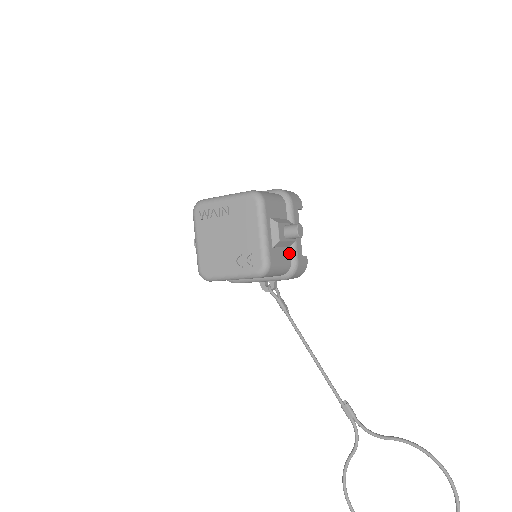
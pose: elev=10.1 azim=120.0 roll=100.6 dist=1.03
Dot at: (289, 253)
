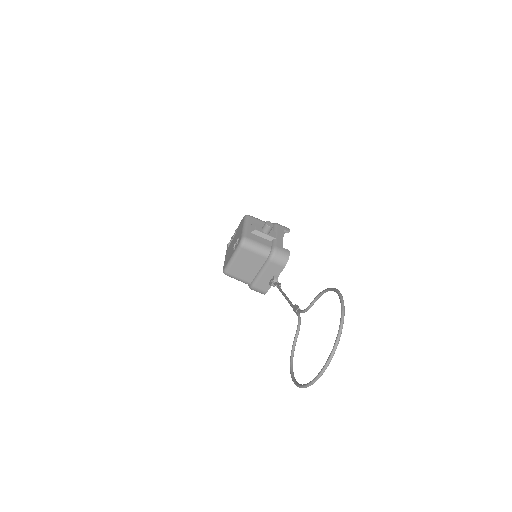
Dot at: (270, 244)
